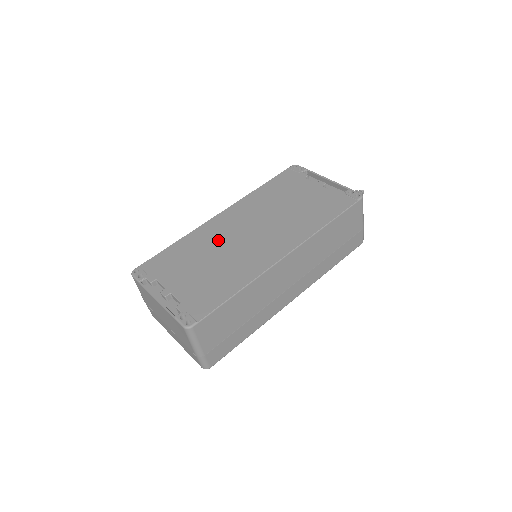
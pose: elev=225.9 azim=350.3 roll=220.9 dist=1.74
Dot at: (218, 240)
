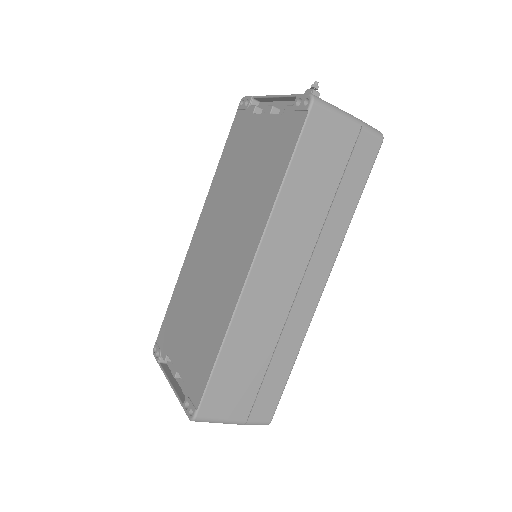
Dot at: (198, 273)
